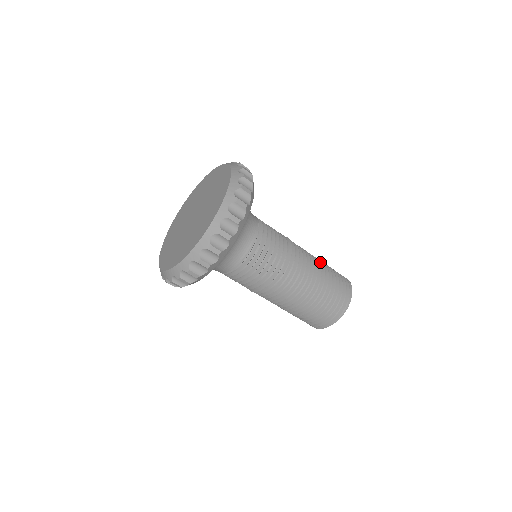
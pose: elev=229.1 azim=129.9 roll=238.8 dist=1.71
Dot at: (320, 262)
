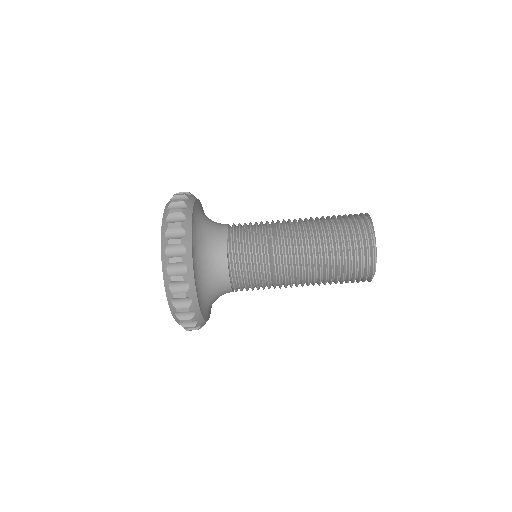
Dot at: occluded
